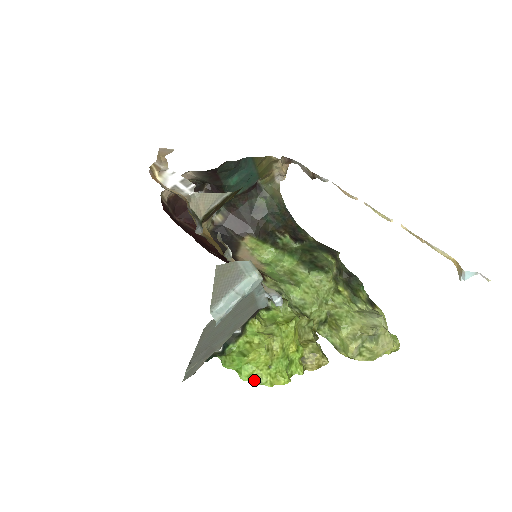
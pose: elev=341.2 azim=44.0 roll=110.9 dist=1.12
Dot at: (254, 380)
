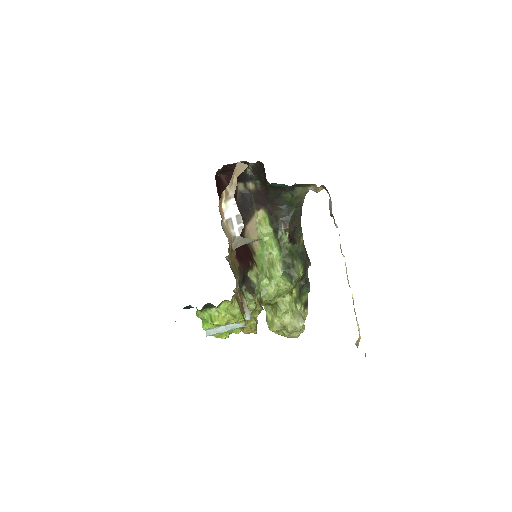
Dot at: occluded
